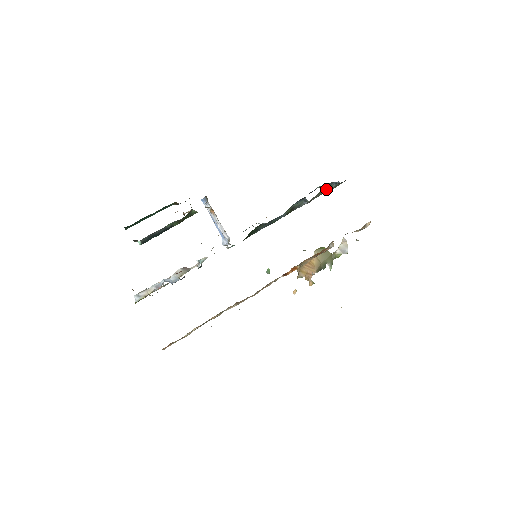
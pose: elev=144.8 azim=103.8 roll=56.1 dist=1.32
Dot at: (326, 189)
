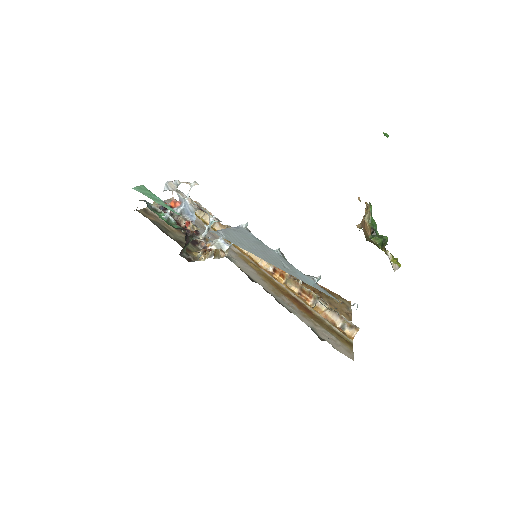
Dot at: occluded
